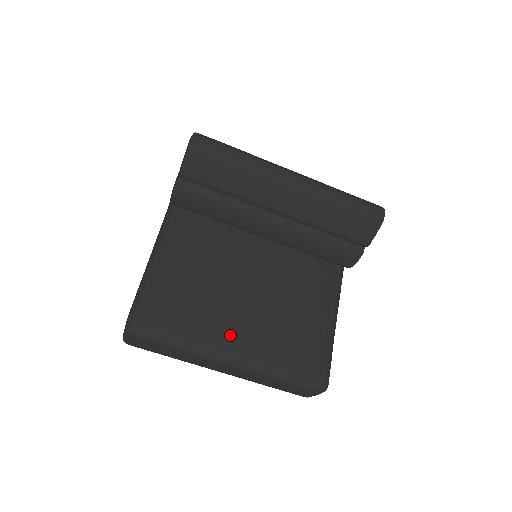
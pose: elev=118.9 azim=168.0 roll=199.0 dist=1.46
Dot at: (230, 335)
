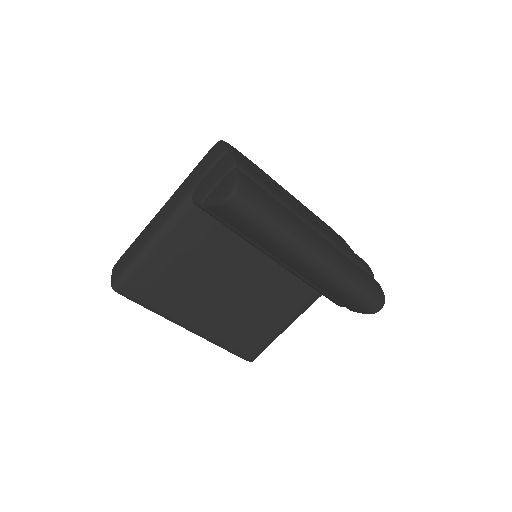
Dot at: (195, 316)
